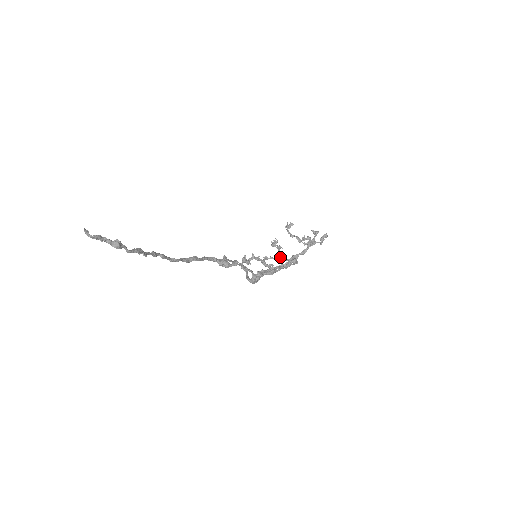
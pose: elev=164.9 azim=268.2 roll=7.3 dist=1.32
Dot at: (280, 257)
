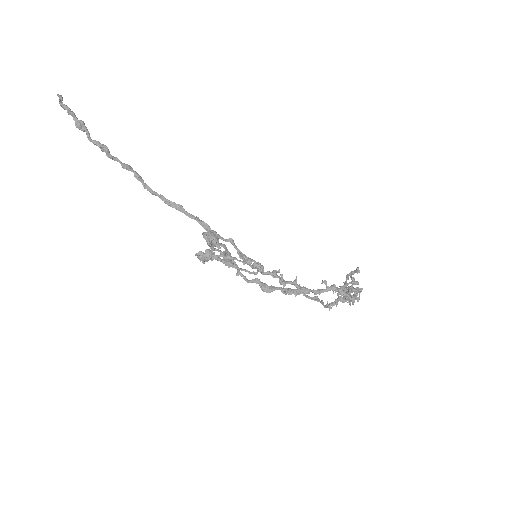
Dot at: (328, 305)
